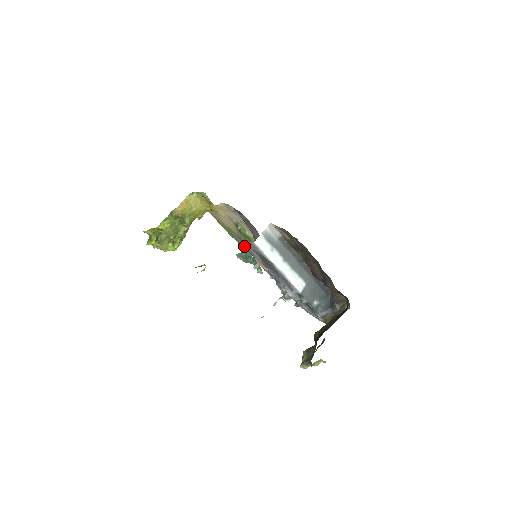
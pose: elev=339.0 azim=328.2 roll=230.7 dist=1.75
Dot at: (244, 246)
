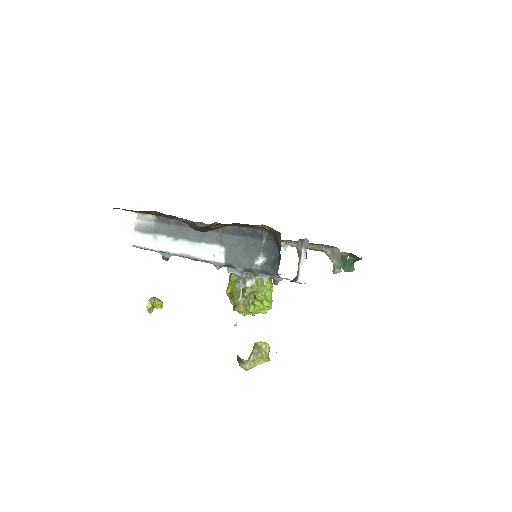
Dot at: occluded
